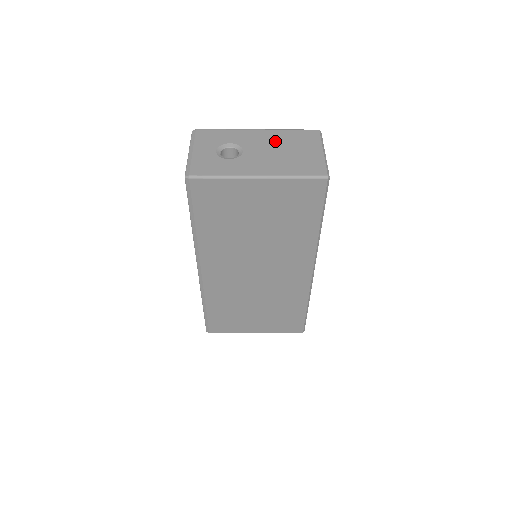
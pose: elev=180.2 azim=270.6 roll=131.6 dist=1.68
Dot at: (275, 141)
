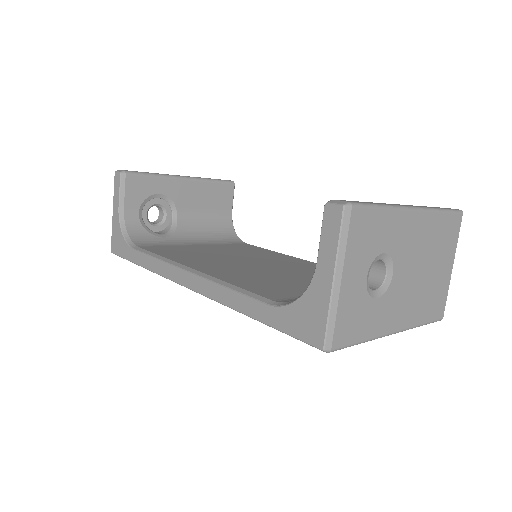
Dot at: (425, 245)
